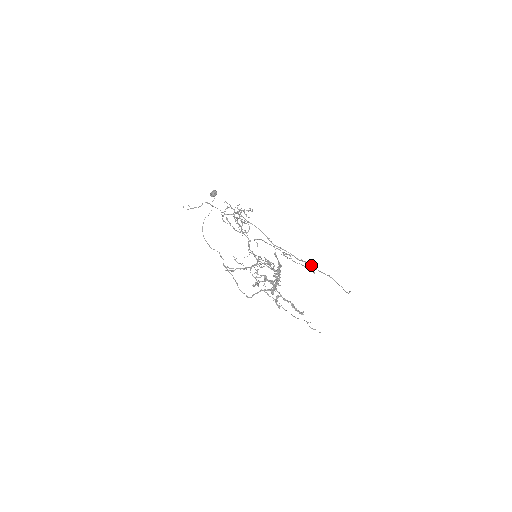
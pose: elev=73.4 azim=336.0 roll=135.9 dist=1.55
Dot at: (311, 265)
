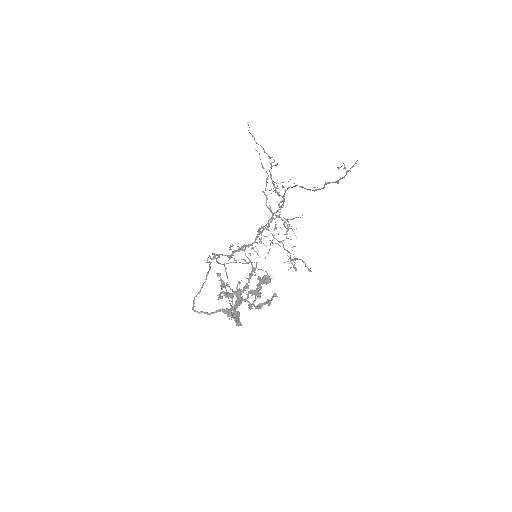
Dot at: (323, 187)
